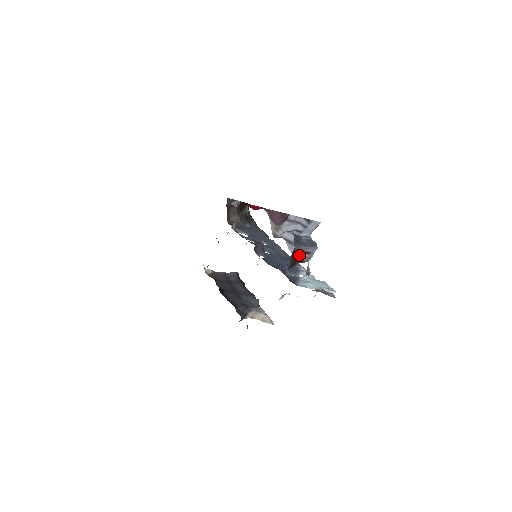
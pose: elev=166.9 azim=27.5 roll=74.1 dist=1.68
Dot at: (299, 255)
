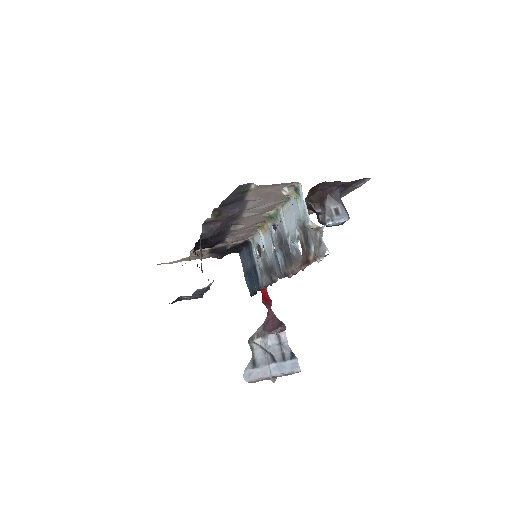
Dot at: (329, 205)
